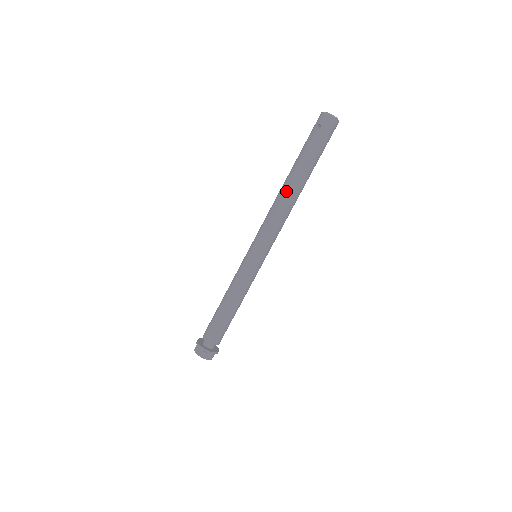
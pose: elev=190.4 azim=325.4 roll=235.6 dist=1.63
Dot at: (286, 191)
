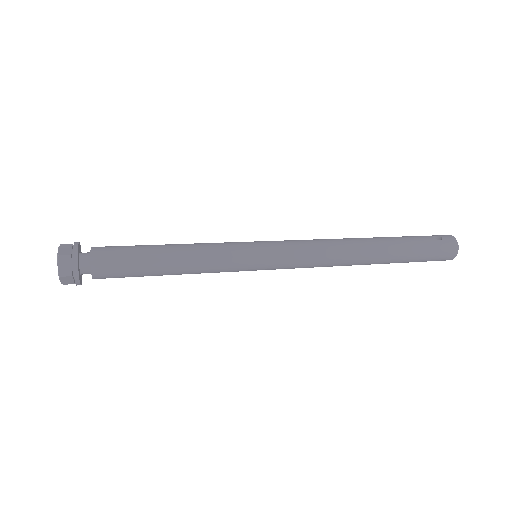
Dot at: (358, 242)
